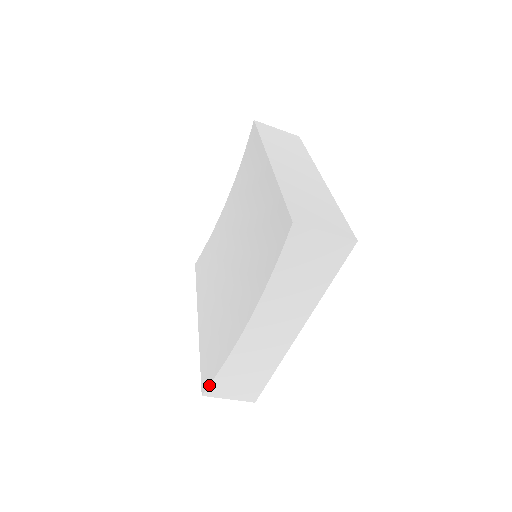
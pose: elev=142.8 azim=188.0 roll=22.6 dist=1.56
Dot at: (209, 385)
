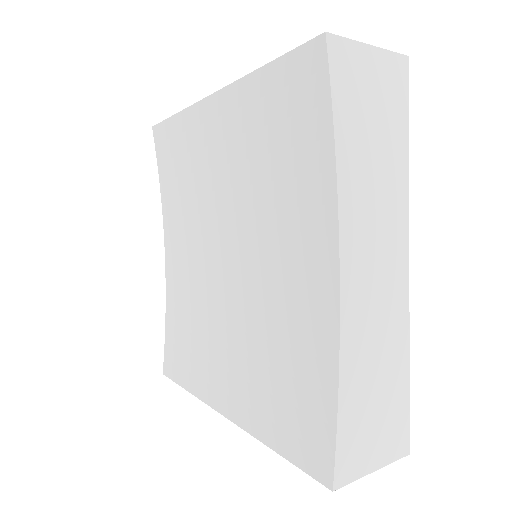
Dot at: (334, 455)
